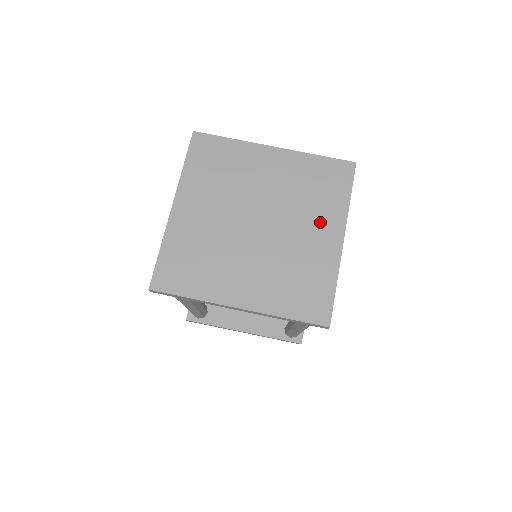
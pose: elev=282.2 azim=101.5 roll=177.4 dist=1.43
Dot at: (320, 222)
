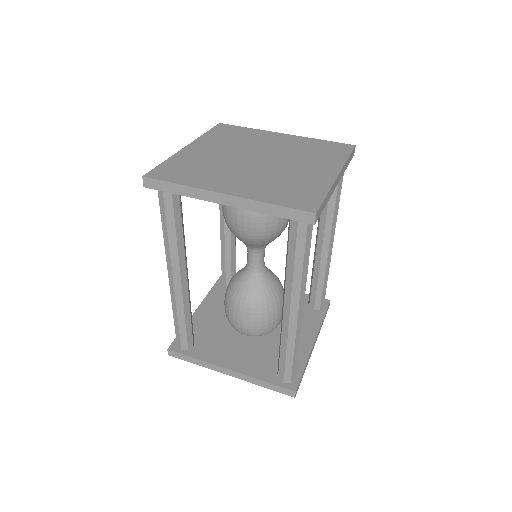
Dot at: (317, 164)
